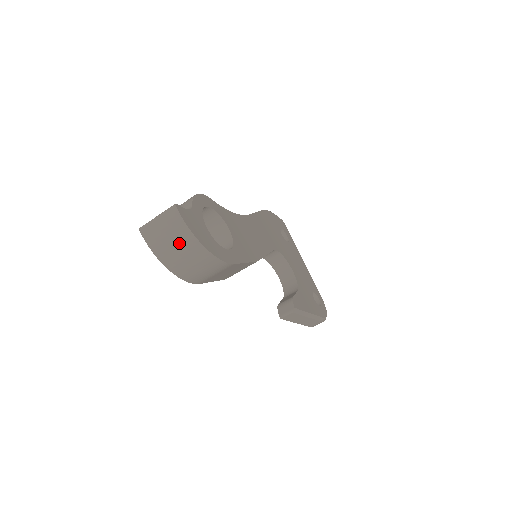
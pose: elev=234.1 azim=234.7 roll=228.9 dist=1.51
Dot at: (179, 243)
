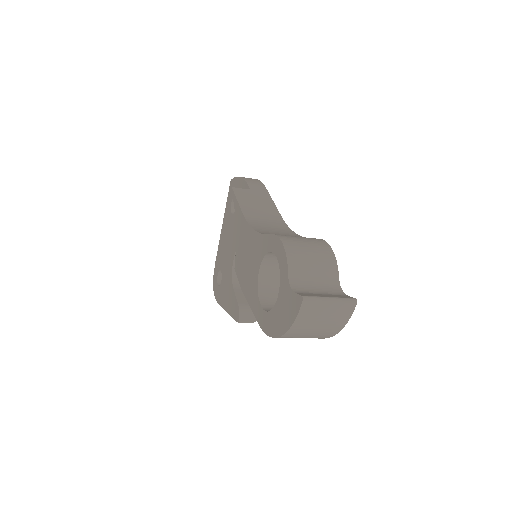
Dot at: (322, 330)
